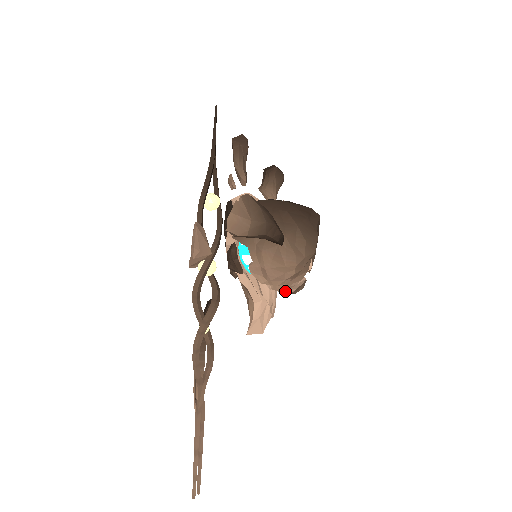
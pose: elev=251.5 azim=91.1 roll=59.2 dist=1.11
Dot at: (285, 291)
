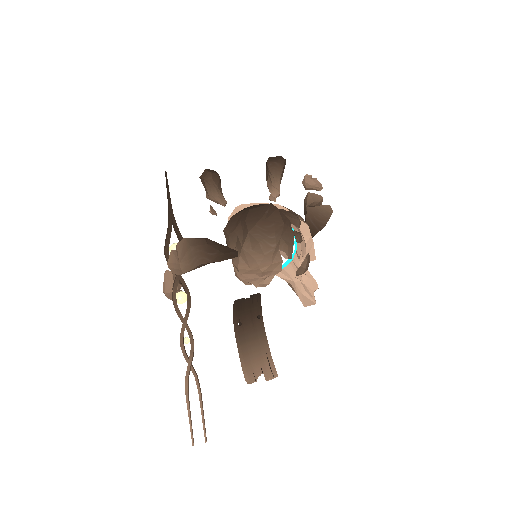
Dot at: occluded
